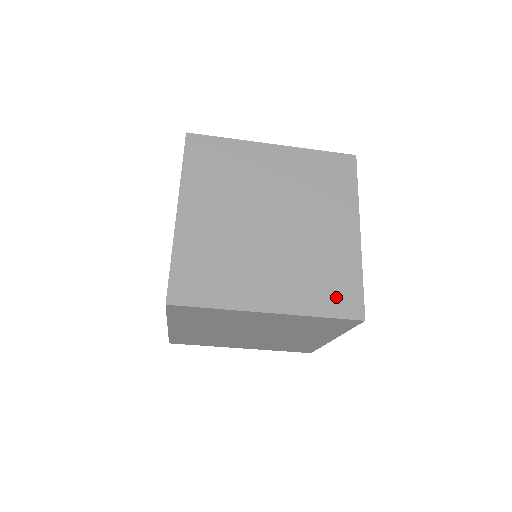
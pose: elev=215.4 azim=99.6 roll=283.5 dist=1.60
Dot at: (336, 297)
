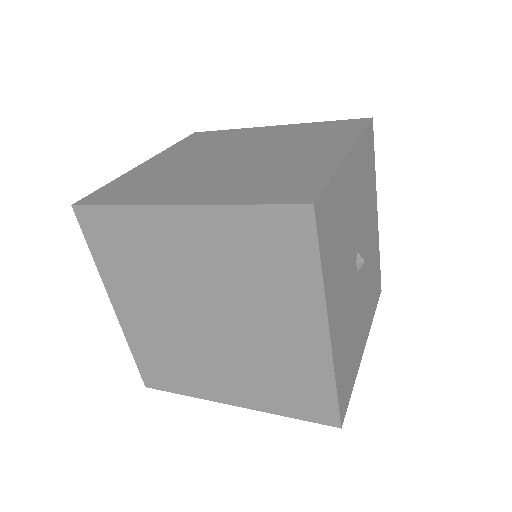
Dot at: (303, 402)
